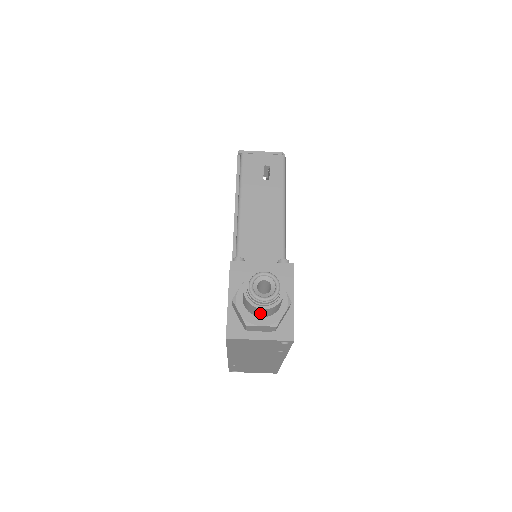
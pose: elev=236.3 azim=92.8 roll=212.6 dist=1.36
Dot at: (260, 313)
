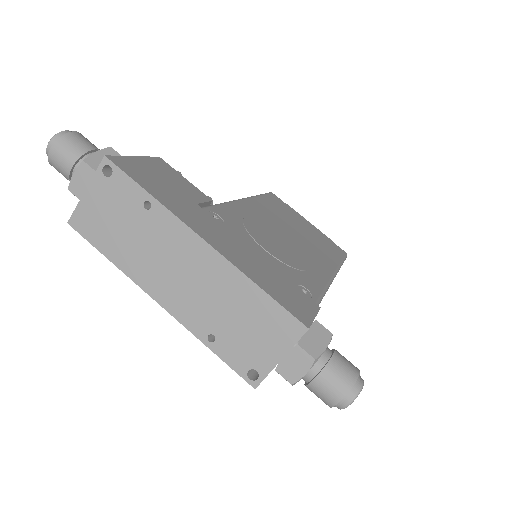
Dot at: (61, 161)
